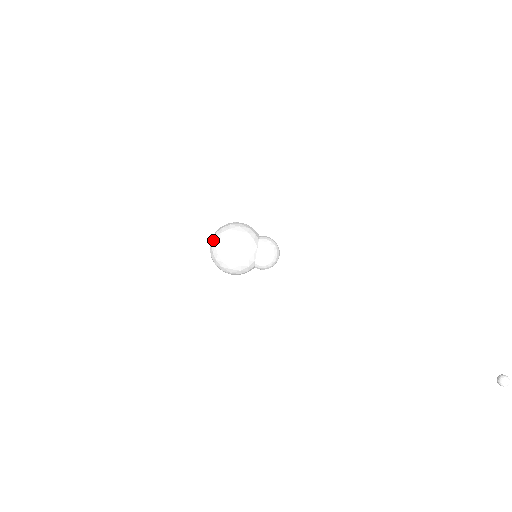
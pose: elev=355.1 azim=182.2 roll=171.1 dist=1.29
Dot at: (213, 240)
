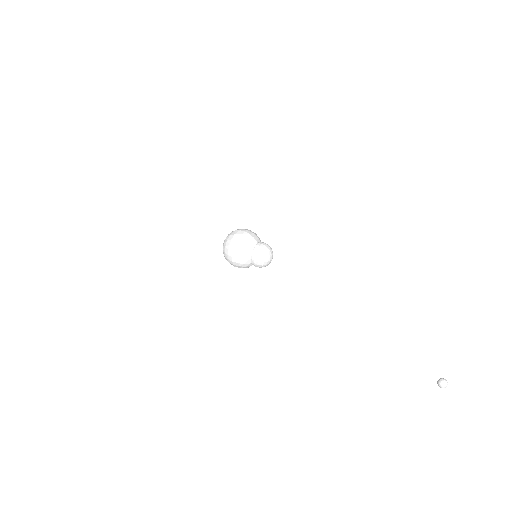
Dot at: (223, 244)
